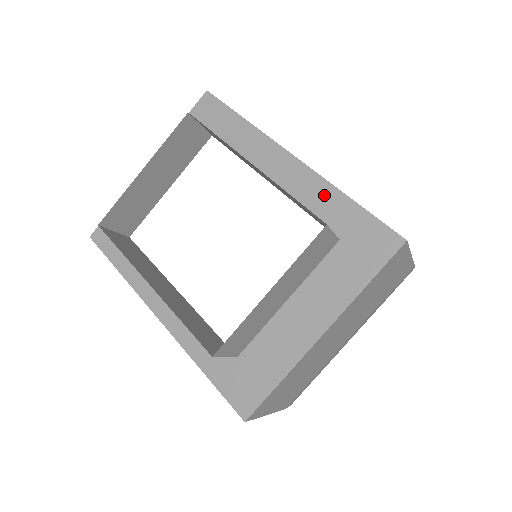
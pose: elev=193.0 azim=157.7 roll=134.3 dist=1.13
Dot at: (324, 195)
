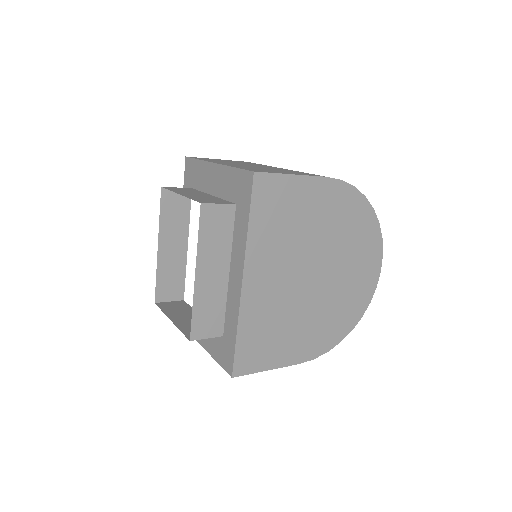
Dot at: (233, 315)
